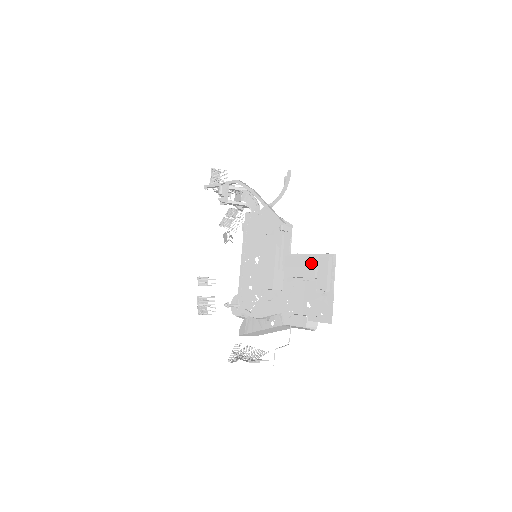
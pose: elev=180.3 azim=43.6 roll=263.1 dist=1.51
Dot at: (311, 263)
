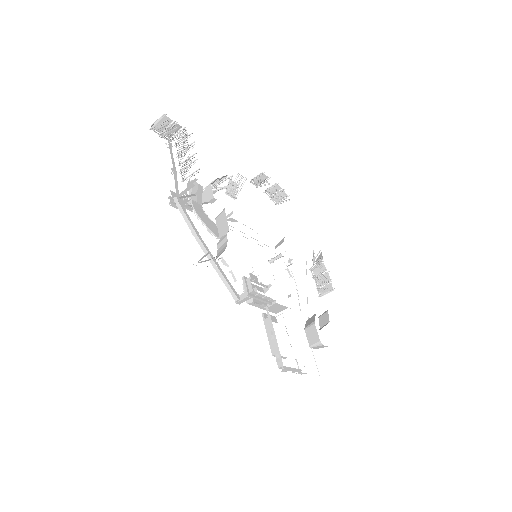
Dot at: occluded
